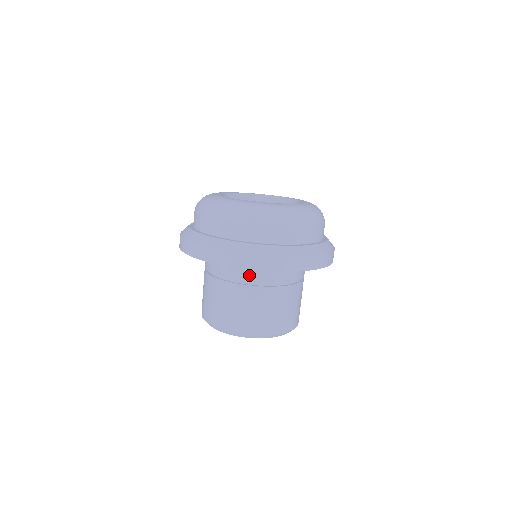
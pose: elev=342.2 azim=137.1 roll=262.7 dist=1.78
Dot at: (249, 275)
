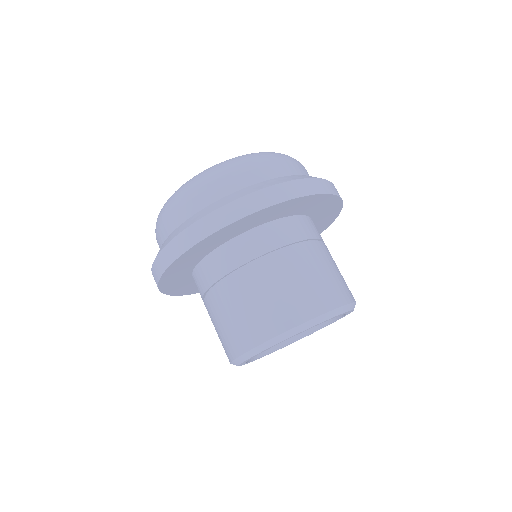
Dot at: (242, 253)
